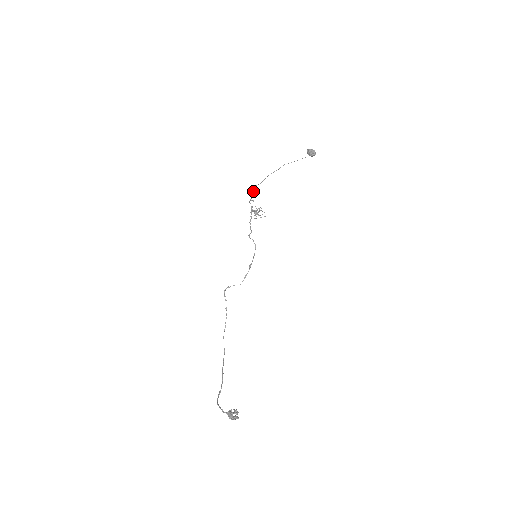
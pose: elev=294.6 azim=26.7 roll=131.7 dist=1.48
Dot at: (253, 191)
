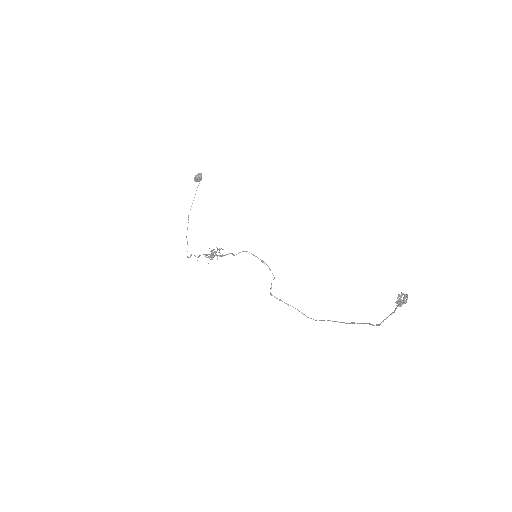
Dot at: (191, 255)
